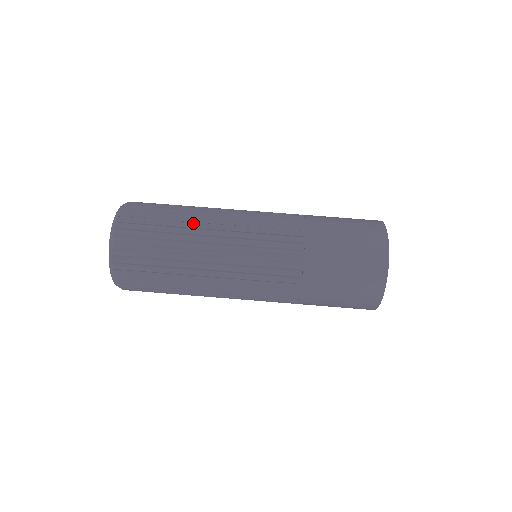
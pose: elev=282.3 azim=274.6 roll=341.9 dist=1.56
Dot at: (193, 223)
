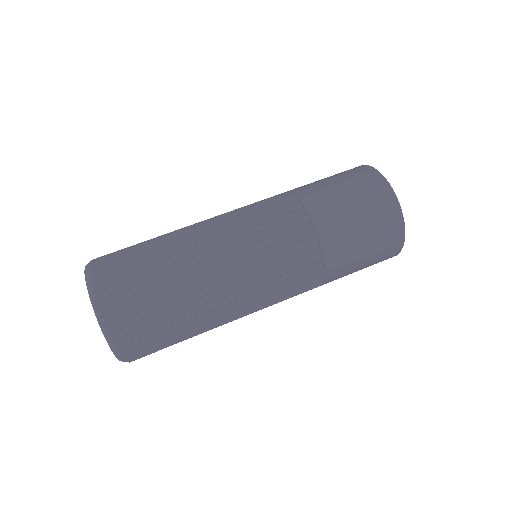
Dot at: (173, 232)
